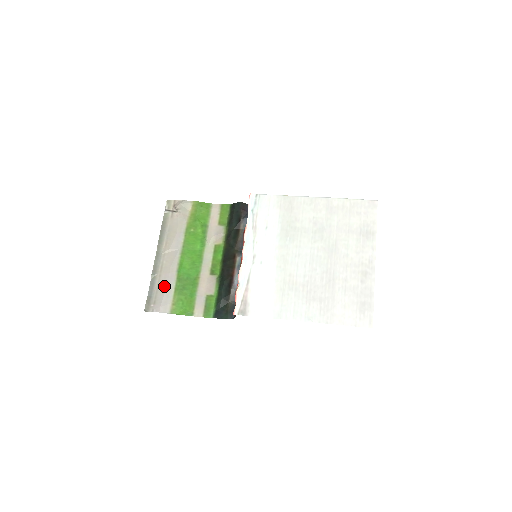
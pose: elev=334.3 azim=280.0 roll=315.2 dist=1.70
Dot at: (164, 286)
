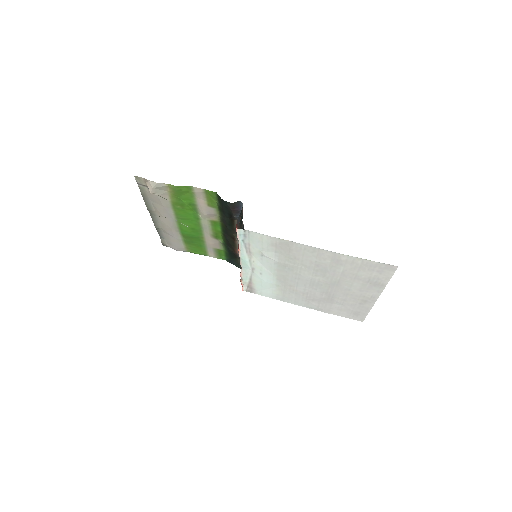
Dot at: (172, 238)
